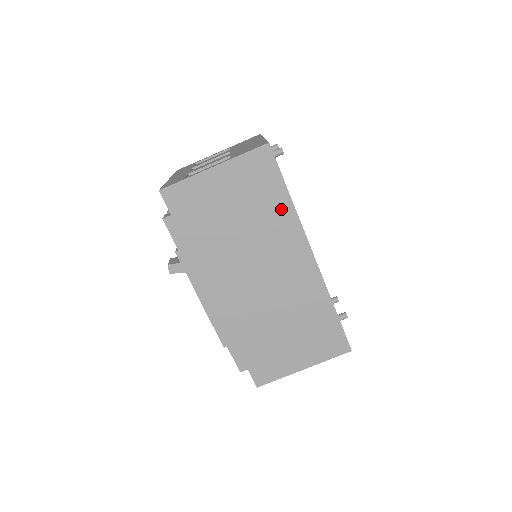
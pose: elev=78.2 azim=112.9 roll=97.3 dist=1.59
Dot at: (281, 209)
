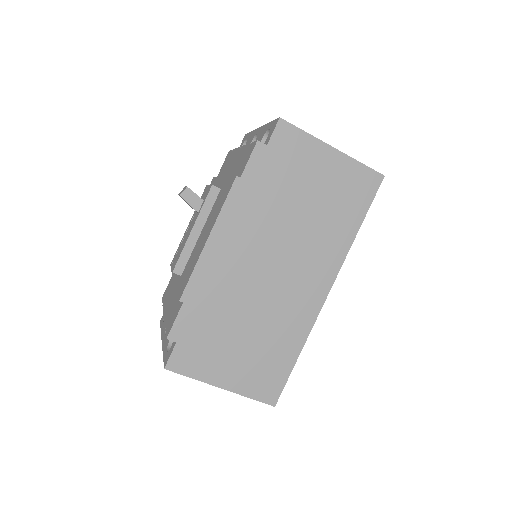
Dot at: (344, 232)
